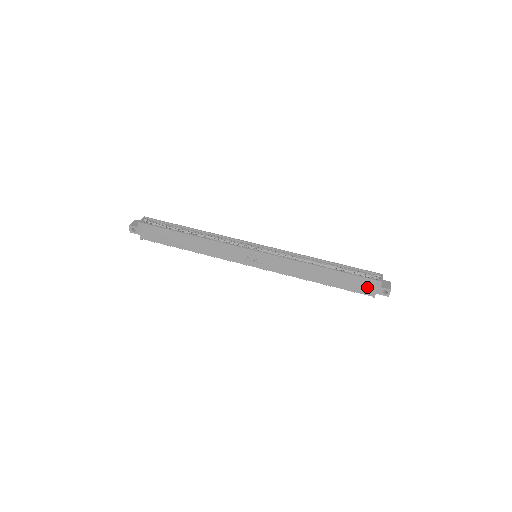
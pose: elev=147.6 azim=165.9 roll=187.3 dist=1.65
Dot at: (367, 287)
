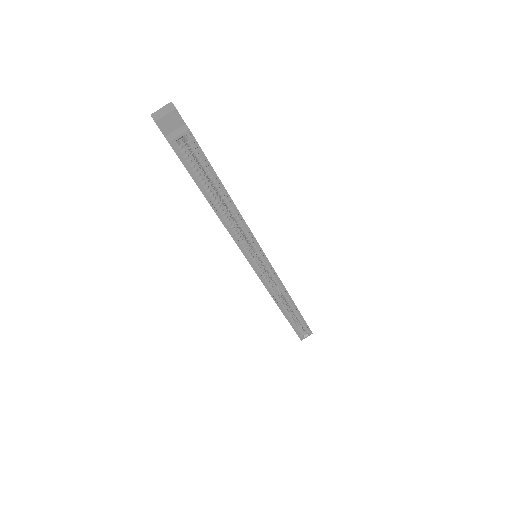
Dot at: occluded
